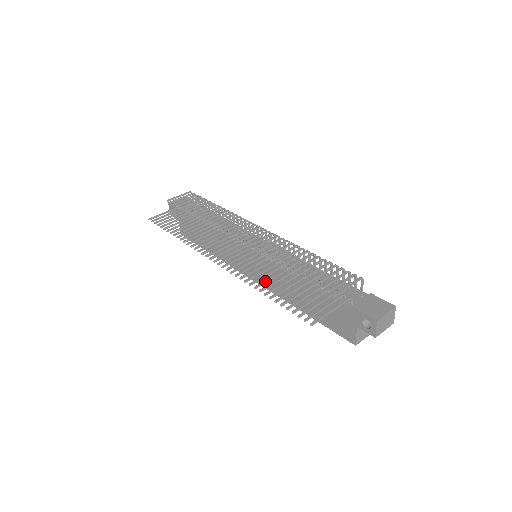
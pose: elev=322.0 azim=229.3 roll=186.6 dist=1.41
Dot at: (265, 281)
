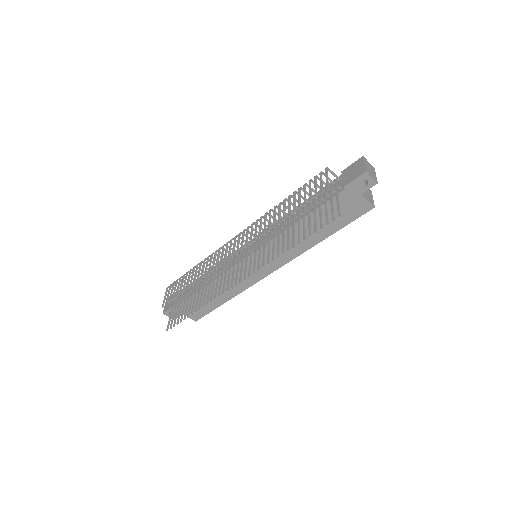
Dot at: (283, 245)
